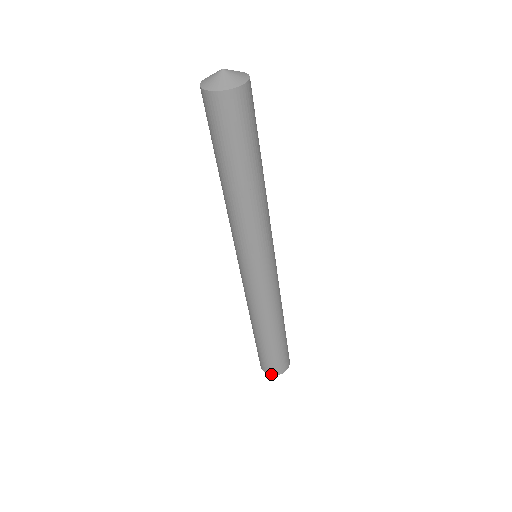
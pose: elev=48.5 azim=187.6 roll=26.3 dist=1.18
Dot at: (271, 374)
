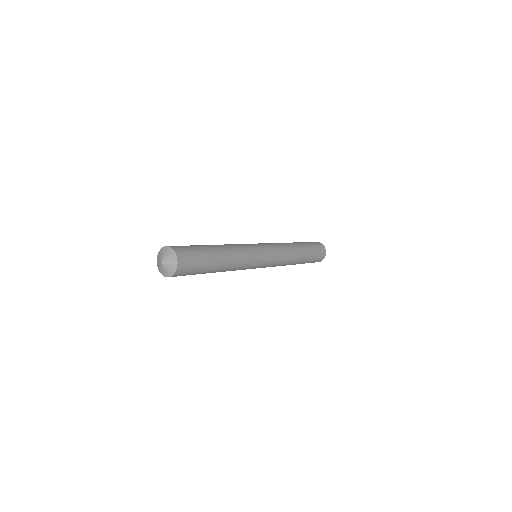
Dot at: occluded
